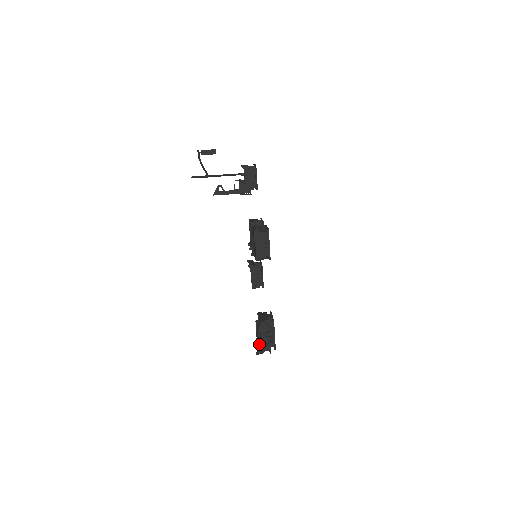
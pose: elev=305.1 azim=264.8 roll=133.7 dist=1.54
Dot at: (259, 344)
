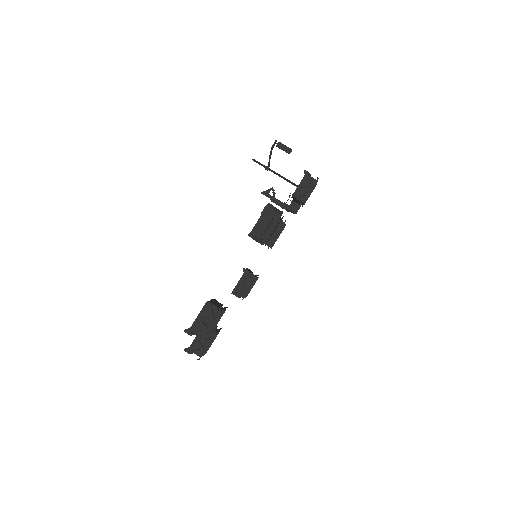
Dot at: occluded
